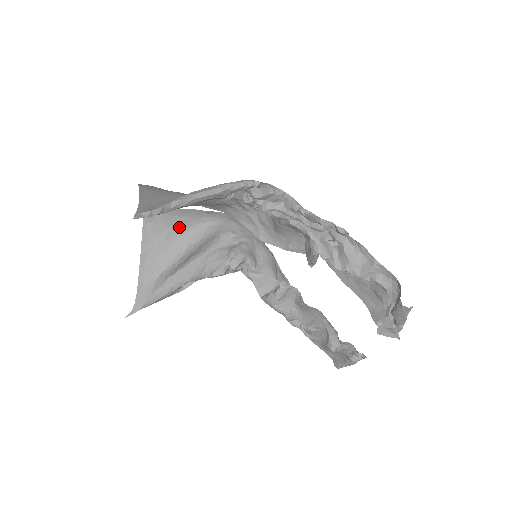
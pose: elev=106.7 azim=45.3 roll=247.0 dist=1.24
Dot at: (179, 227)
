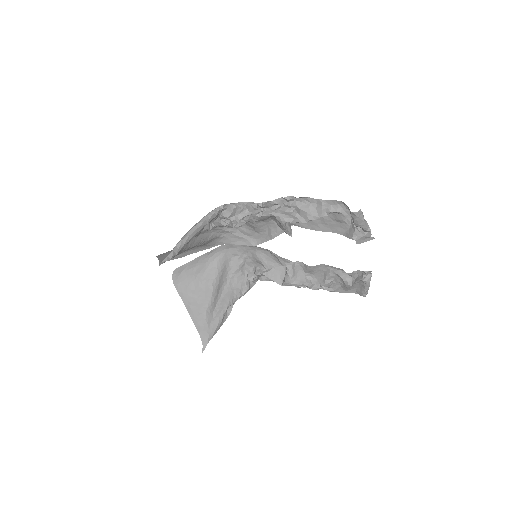
Dot at: (199, 274)
